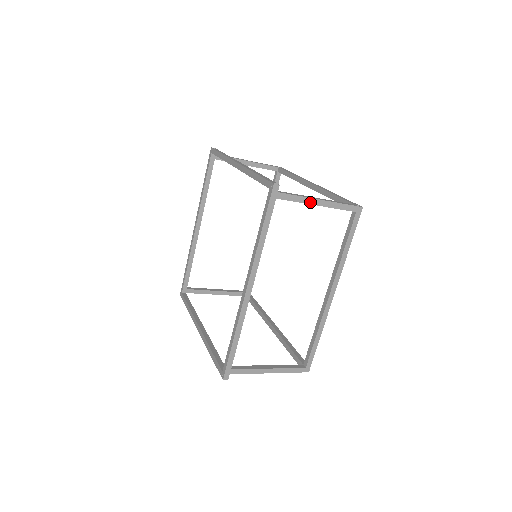
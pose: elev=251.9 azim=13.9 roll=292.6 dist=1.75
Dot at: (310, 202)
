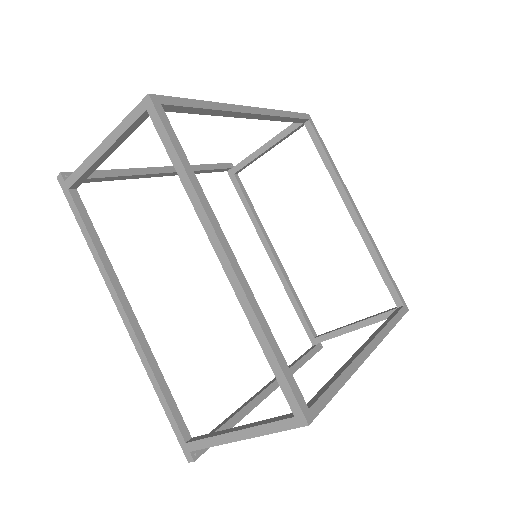
Dot at: (95, 159)
